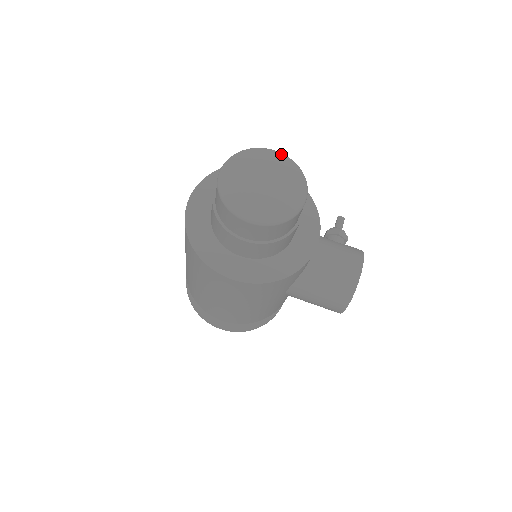
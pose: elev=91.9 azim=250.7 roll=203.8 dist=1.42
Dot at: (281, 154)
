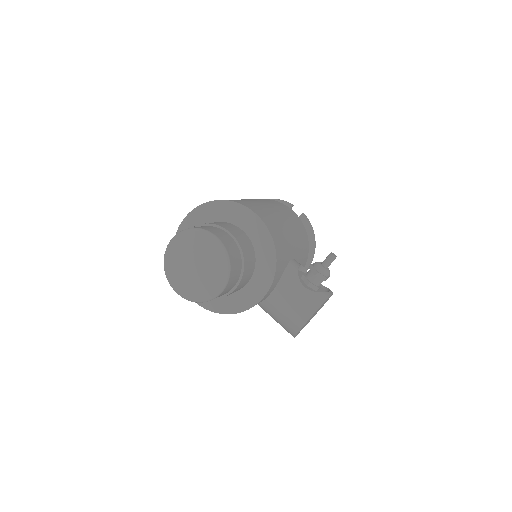
Dot at: (217, 243)
